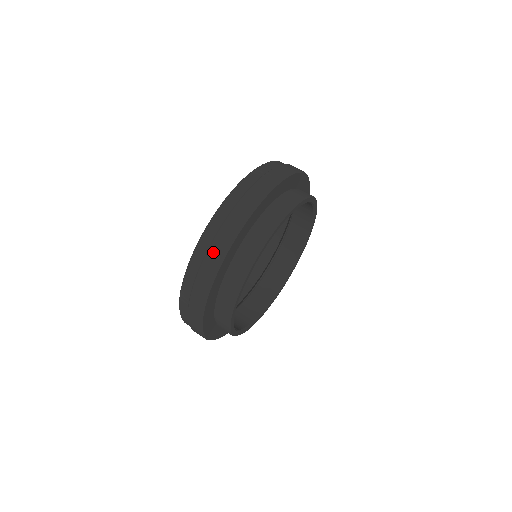
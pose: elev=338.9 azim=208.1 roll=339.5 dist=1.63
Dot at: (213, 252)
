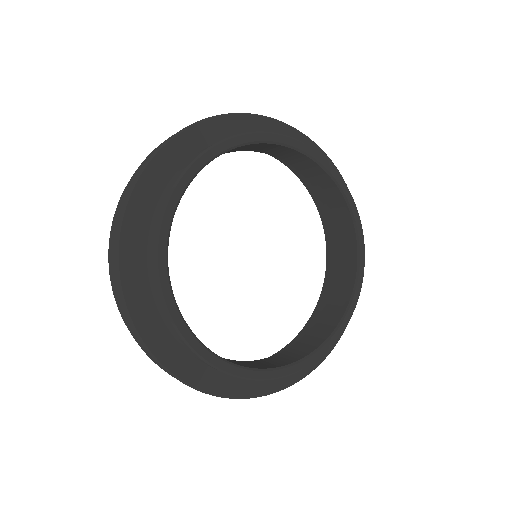
Dot at: (147, 157)
